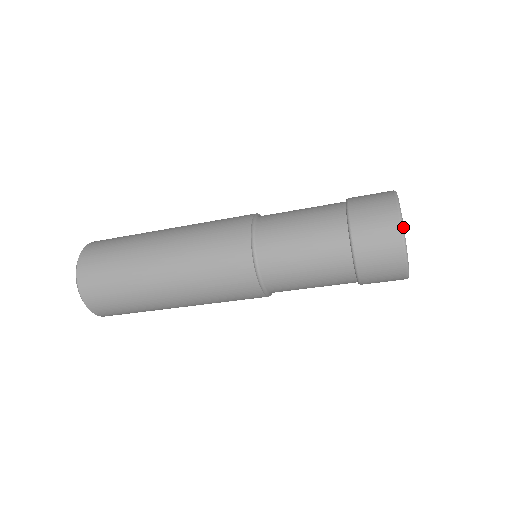
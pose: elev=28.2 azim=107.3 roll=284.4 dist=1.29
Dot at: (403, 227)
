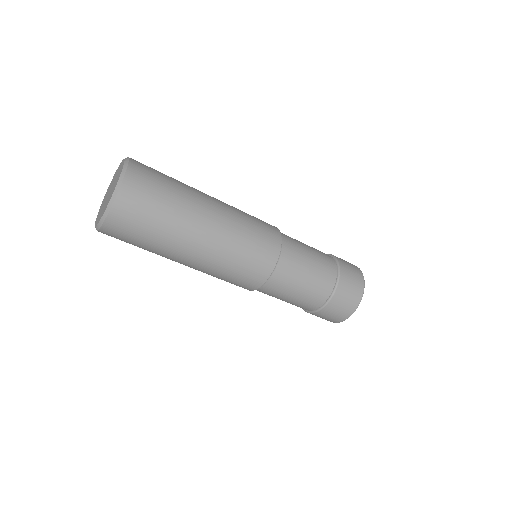
Dot at: occluded
